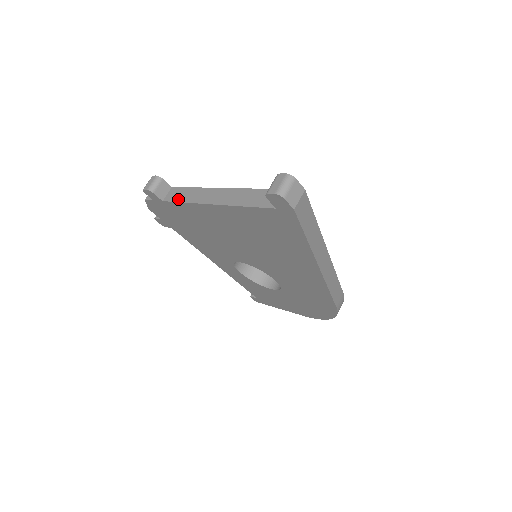
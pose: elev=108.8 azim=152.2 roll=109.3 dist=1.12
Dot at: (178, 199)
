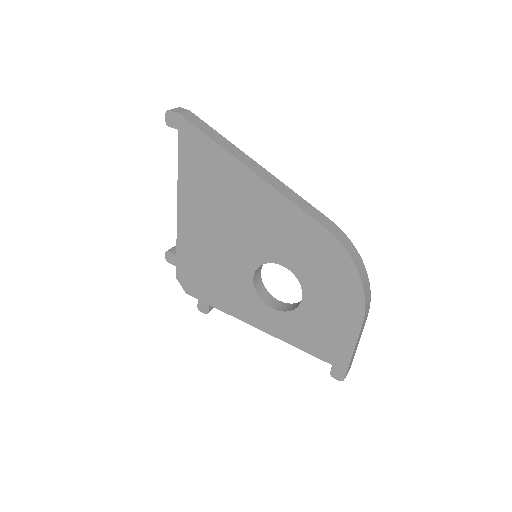
Dot at: (178, 236)
